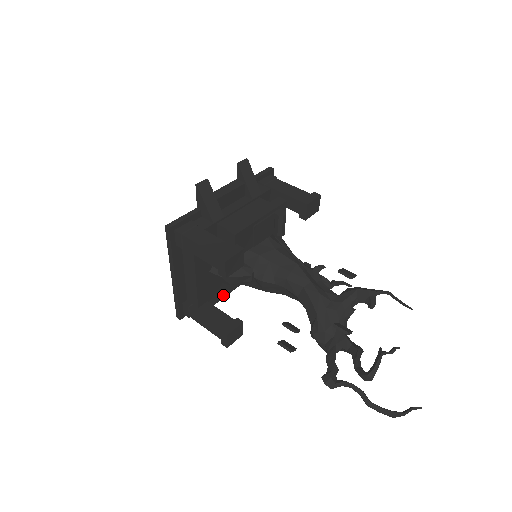
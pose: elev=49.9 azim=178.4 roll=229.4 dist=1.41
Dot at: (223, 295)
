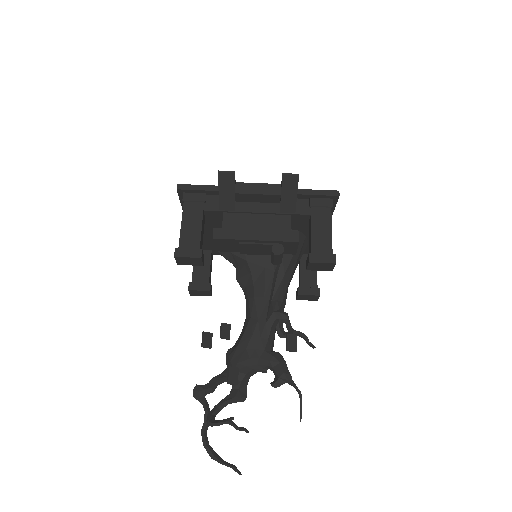
Dot at: occluded
